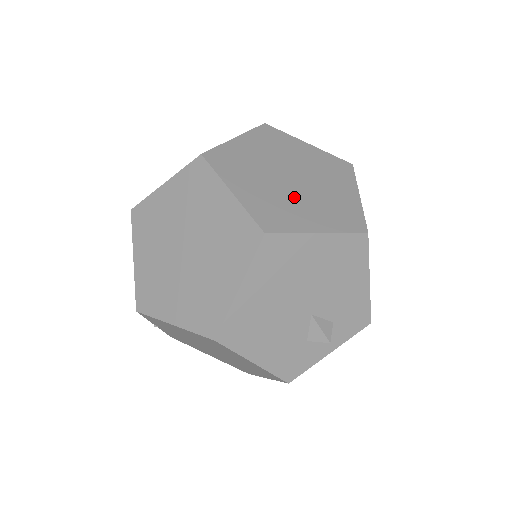
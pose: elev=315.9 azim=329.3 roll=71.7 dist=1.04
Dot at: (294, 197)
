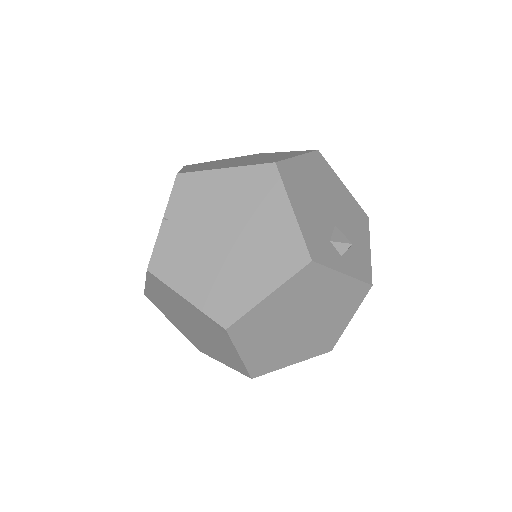
Dot at: occluded
